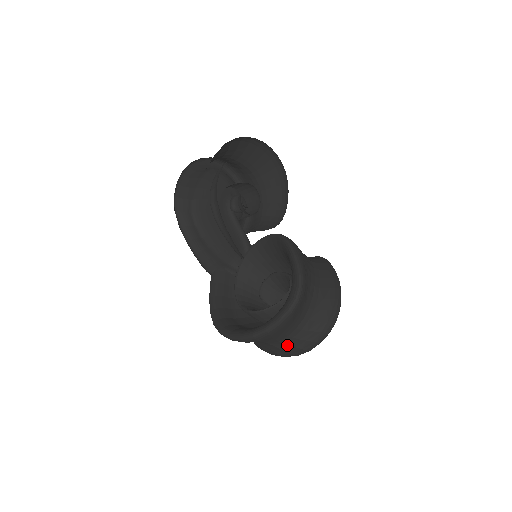
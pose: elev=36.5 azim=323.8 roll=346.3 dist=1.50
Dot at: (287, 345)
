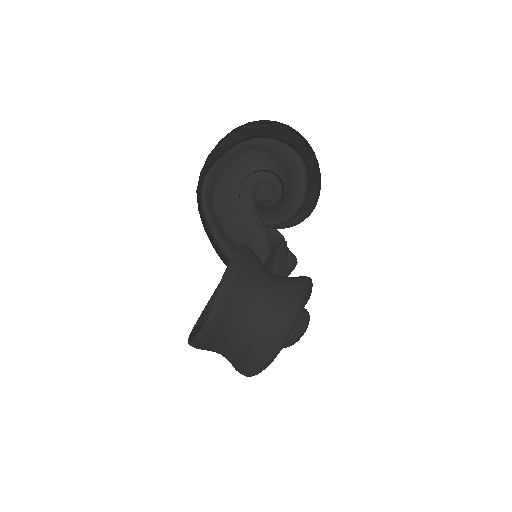
Dot at: (229, 361)
